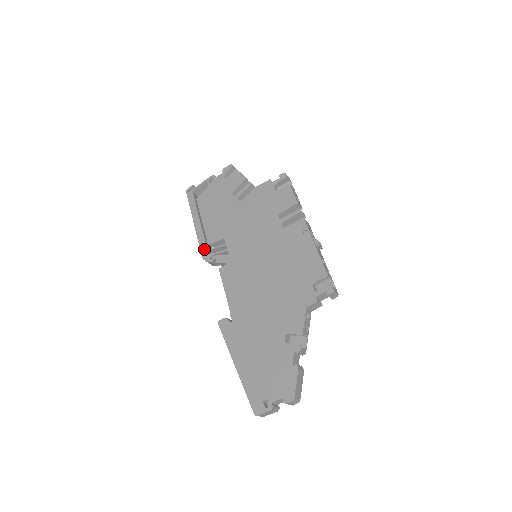
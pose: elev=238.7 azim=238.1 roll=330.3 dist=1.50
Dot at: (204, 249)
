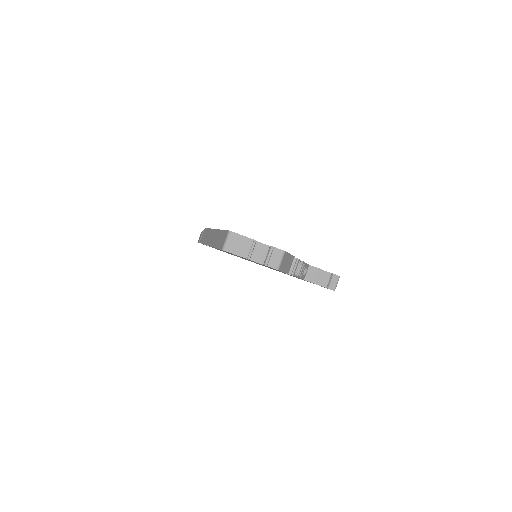
Dot at: occluded
